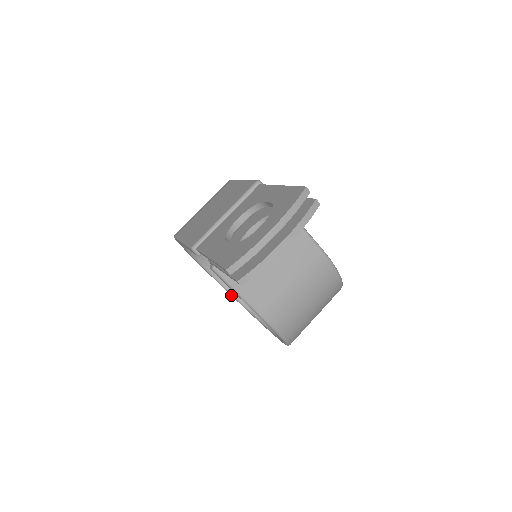
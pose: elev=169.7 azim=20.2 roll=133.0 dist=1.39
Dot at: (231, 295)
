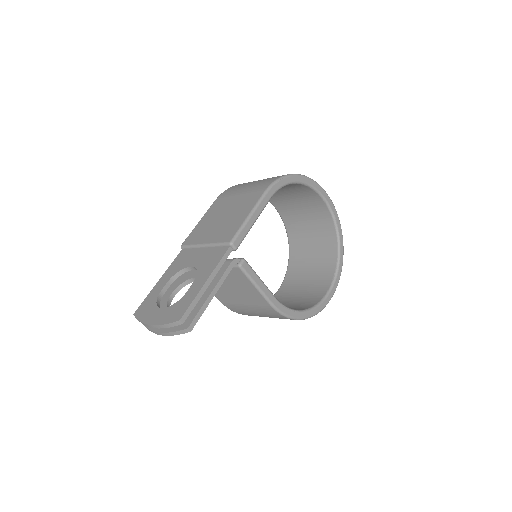
Dot at: (286, 229)
